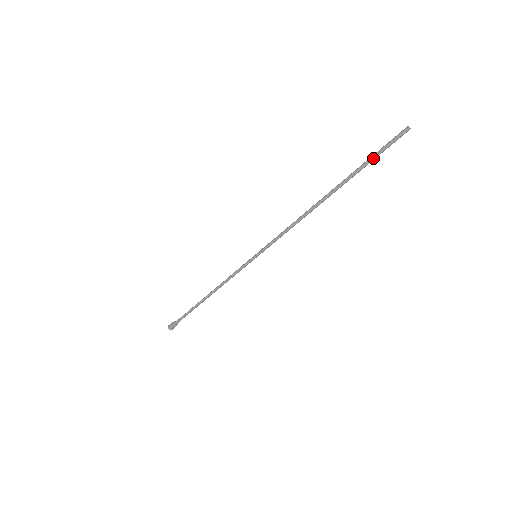
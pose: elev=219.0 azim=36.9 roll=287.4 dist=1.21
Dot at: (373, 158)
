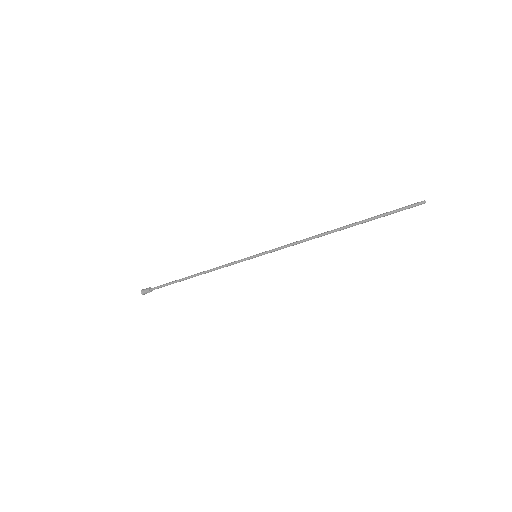
Dot at: (389, 214)
